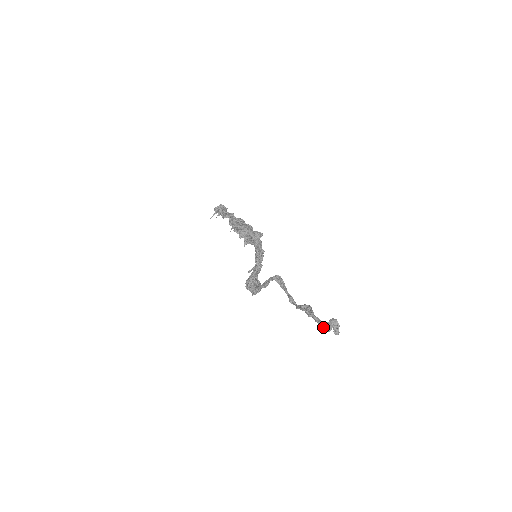
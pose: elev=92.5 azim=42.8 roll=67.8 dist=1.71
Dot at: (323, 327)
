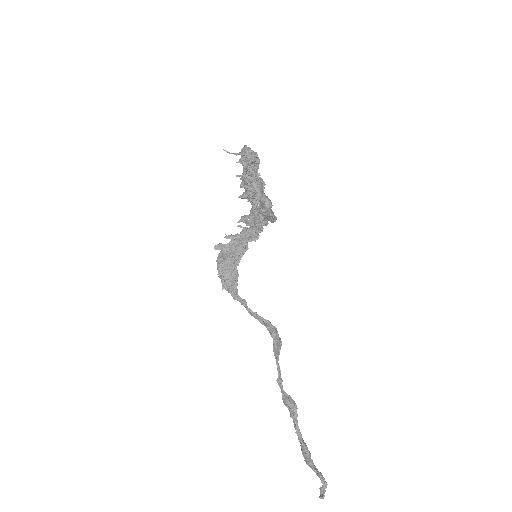
Dot at: (304, 456)
